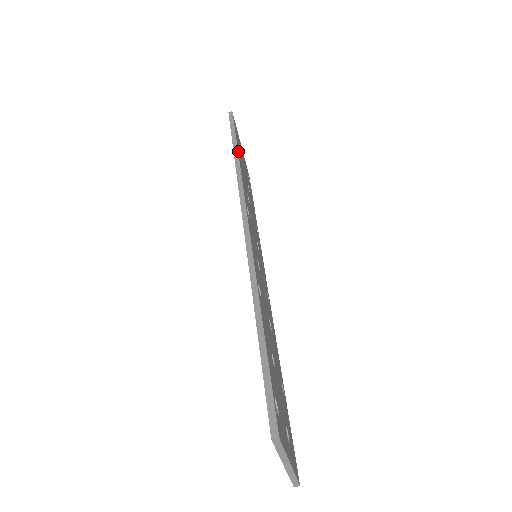
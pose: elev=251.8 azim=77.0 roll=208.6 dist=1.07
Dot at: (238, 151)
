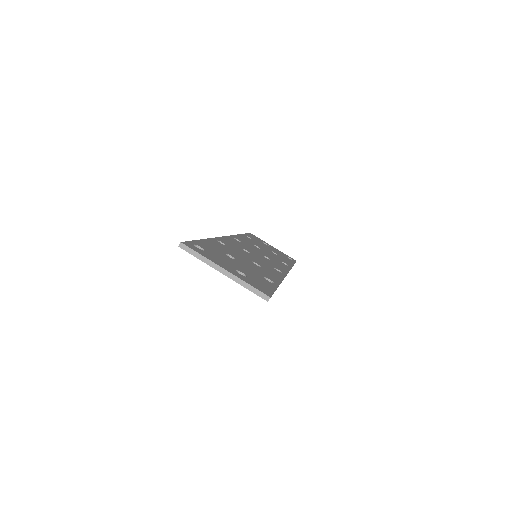
Dot at: (243, 235)
